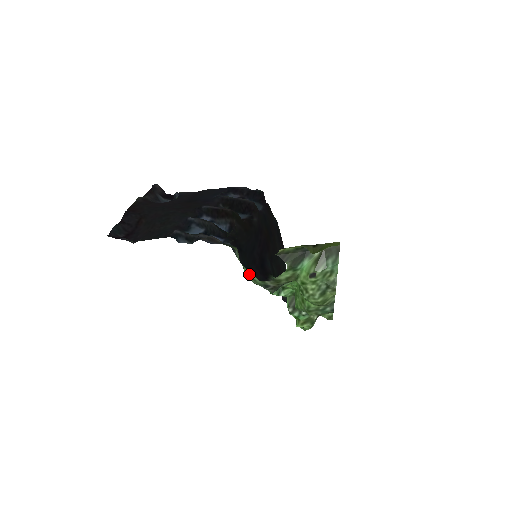
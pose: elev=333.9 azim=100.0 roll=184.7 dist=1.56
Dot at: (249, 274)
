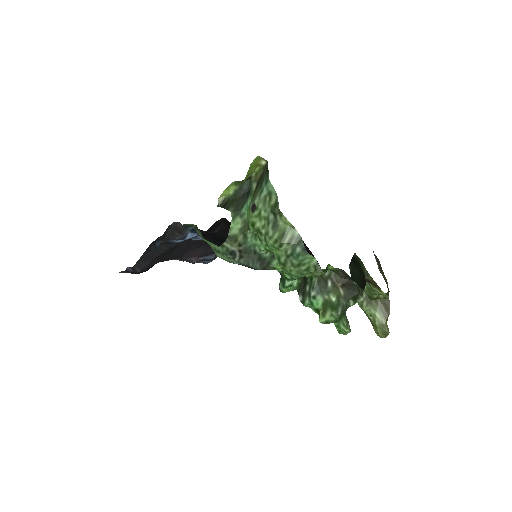
Dot at: (214, 248)
